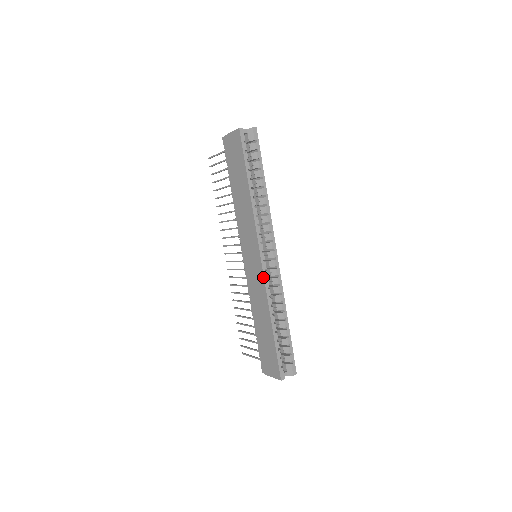
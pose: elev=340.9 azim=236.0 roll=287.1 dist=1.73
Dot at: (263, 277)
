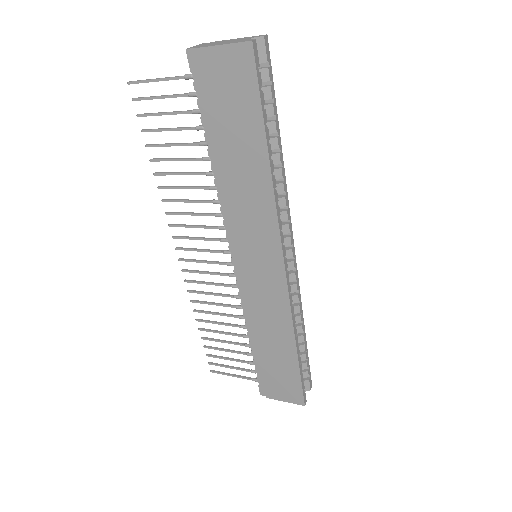
Dot at: (287, 293)
